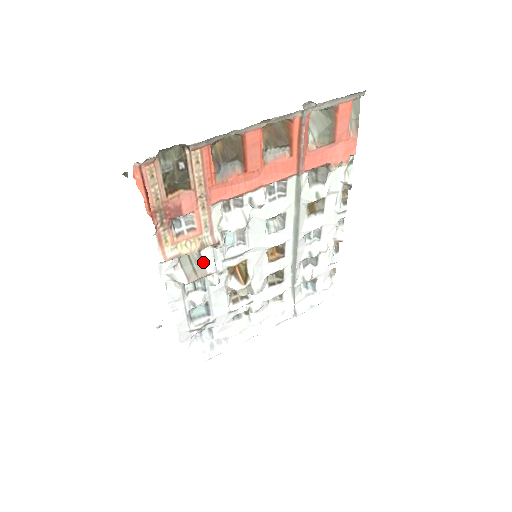
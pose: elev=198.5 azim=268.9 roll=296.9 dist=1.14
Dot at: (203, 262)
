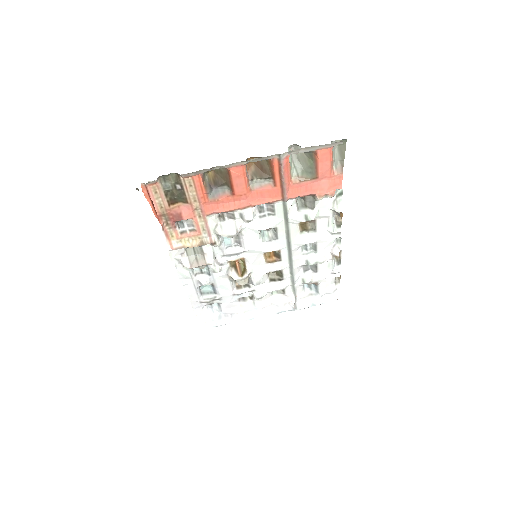
Dot at: (204, 254)
